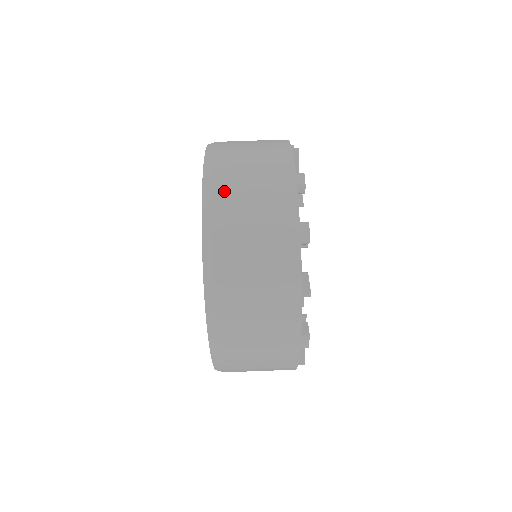
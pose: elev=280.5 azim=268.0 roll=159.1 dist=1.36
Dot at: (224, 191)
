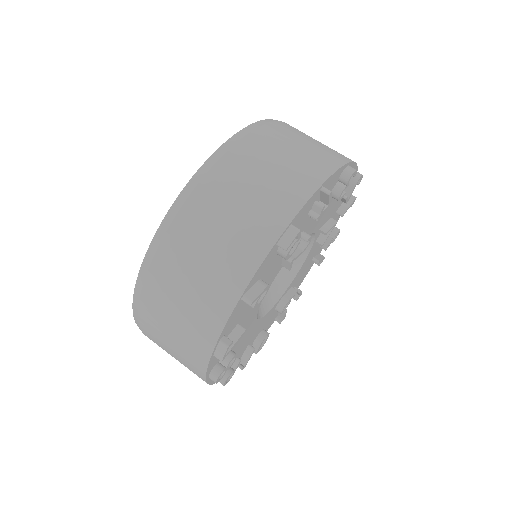
Dot at: occluded
